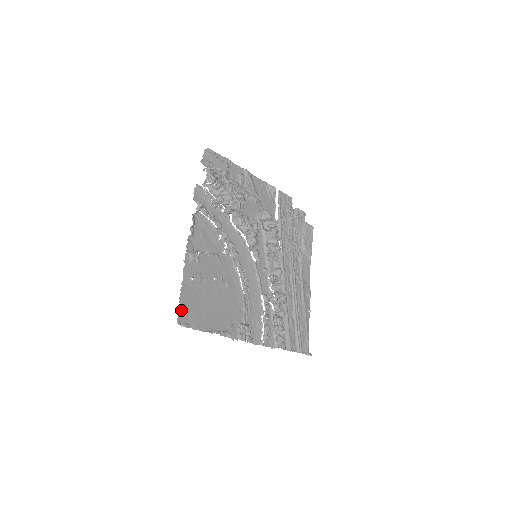
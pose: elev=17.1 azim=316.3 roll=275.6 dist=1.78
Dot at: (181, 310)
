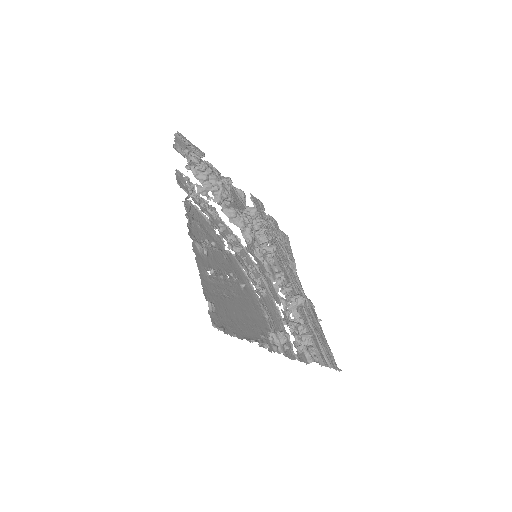
Dot at: (211, 309)
